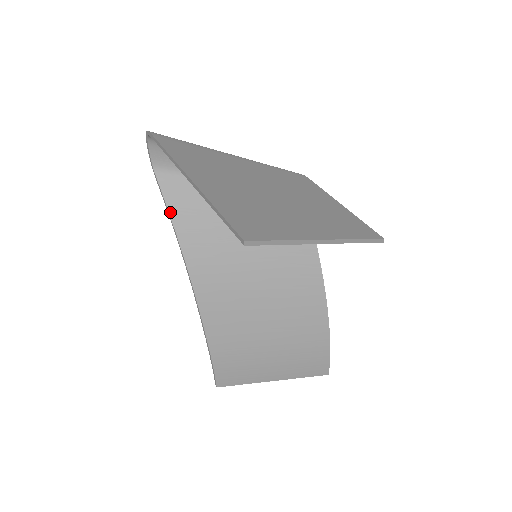
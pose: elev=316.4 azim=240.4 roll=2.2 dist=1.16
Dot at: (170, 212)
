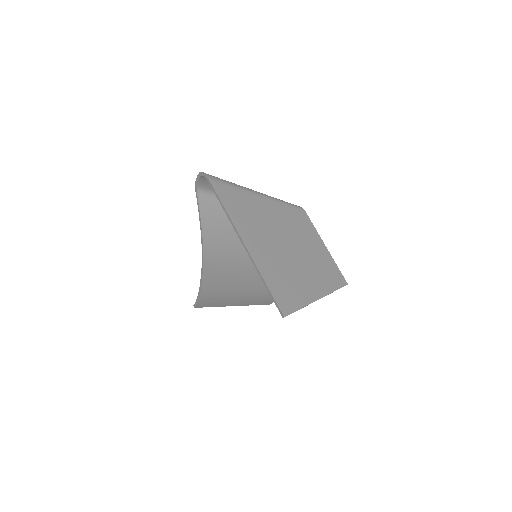
Dot at: (202, 219)
